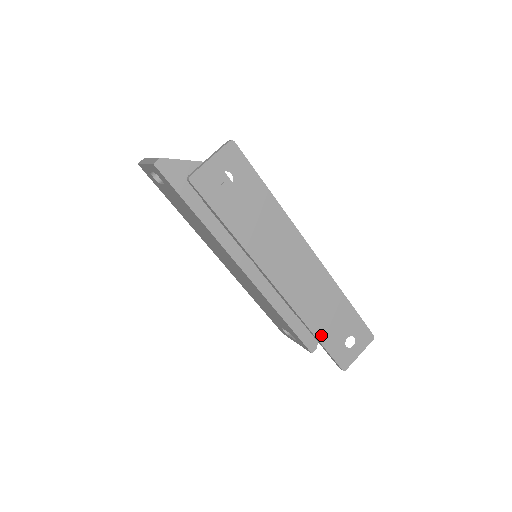
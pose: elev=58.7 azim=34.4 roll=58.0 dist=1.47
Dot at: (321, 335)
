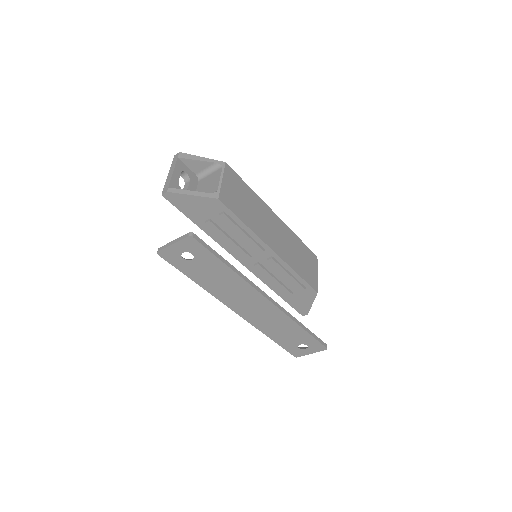
Dot at: (276, 339)
